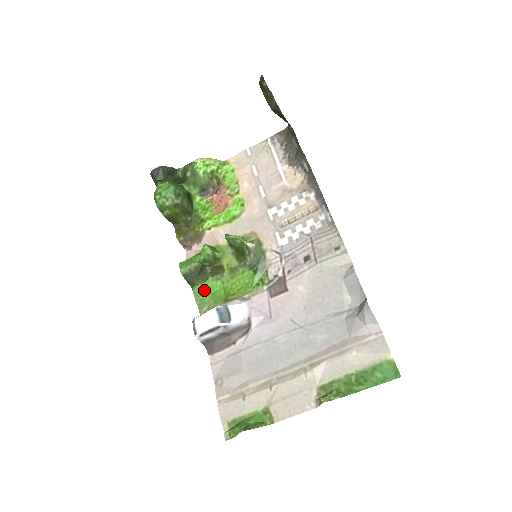
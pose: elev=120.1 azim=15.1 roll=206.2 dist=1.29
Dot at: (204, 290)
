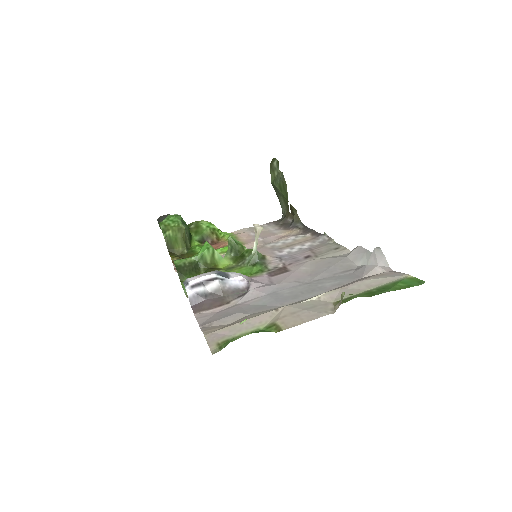
Dot at: occluded
